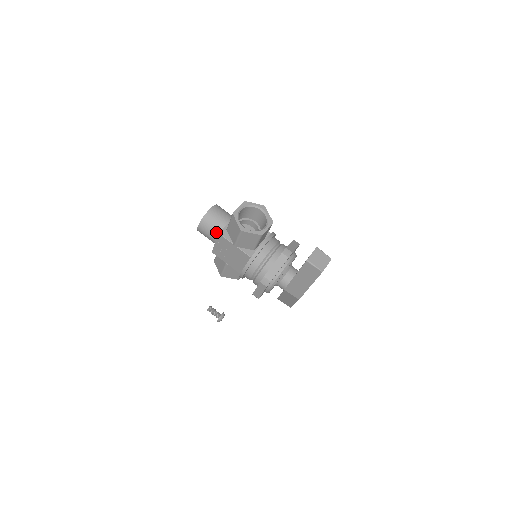
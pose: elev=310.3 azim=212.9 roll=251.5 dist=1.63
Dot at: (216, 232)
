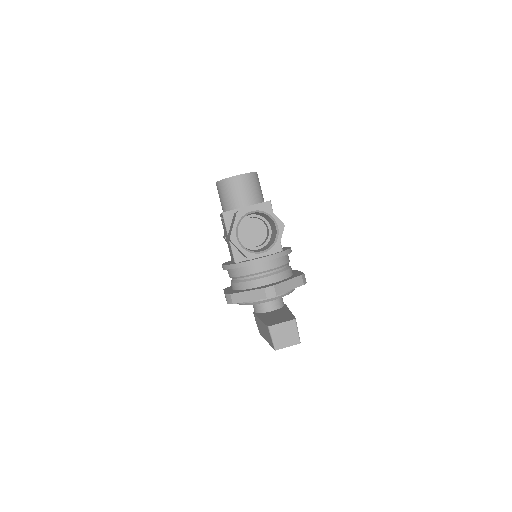
Dot at: (226, 205)
